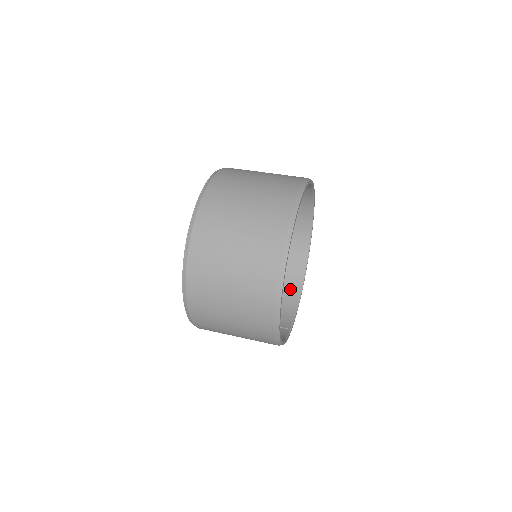
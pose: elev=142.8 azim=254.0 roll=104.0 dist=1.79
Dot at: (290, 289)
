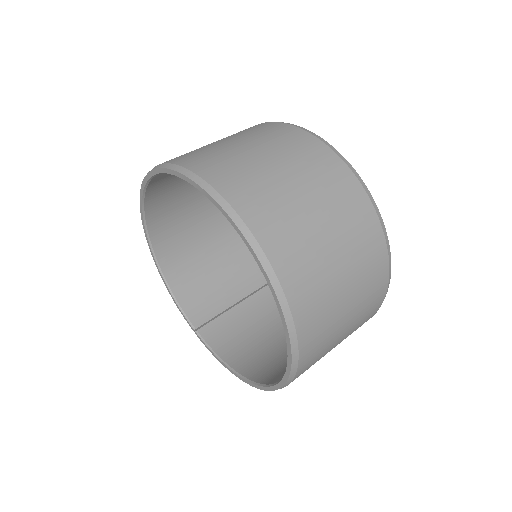
Dot at: (233, 232)
